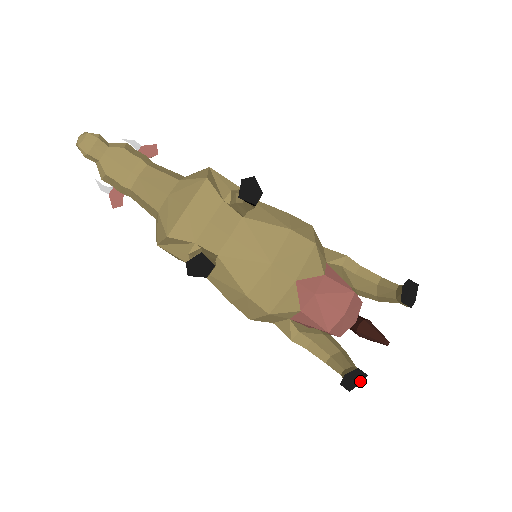
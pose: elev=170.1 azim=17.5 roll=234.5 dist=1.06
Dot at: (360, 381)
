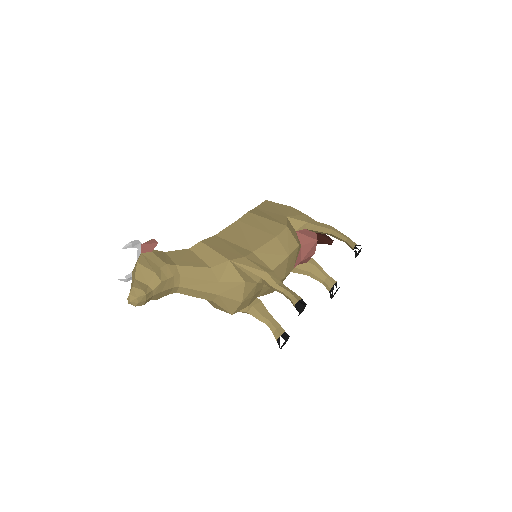
Dot at: occluded
